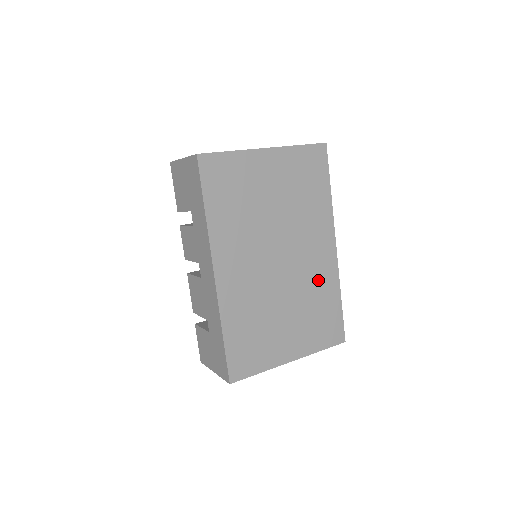
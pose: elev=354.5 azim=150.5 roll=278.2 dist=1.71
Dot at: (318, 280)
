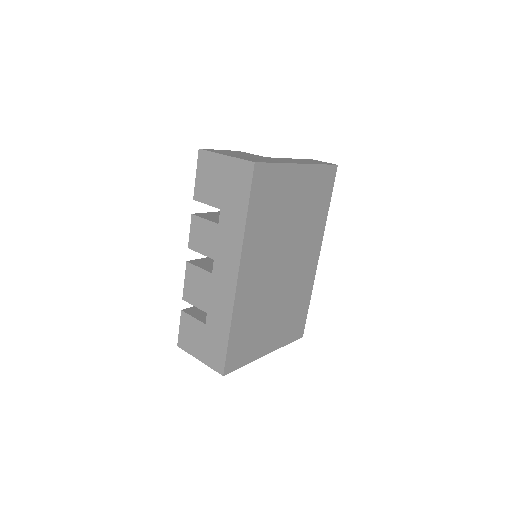
Dot at: (301, 285)
